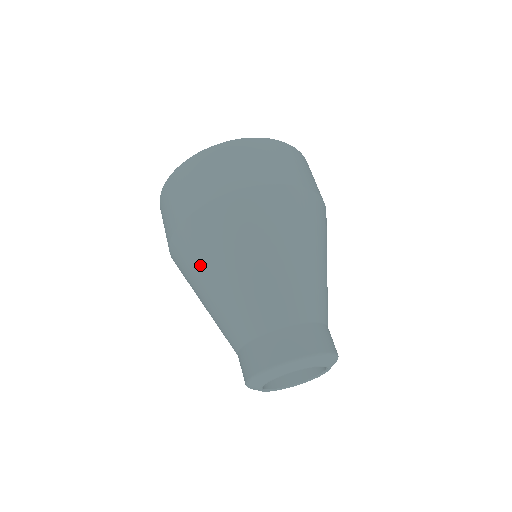
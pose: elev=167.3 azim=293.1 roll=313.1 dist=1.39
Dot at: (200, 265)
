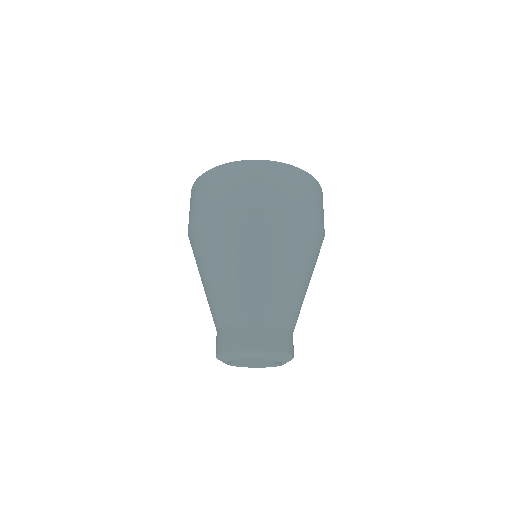
Dot at: (200, 259)
